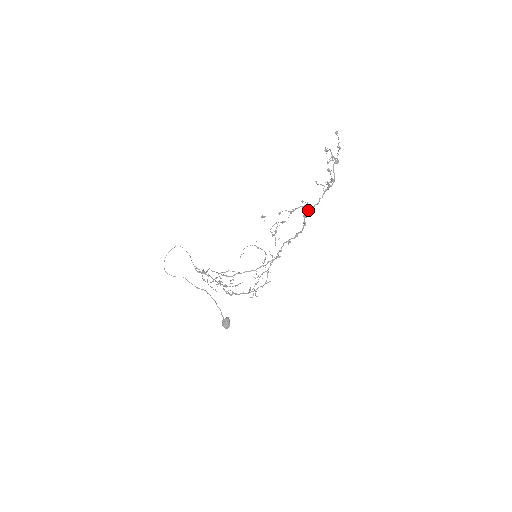
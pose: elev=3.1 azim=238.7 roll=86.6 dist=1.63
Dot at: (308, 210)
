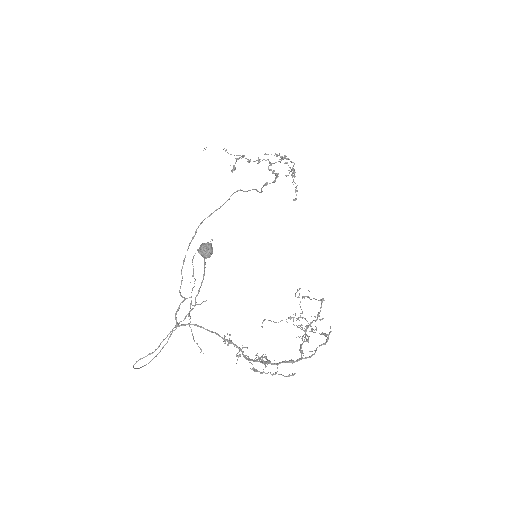
Dot at: (269, 163)
